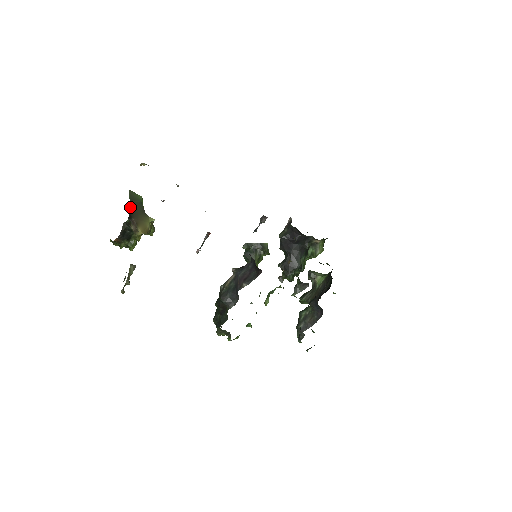
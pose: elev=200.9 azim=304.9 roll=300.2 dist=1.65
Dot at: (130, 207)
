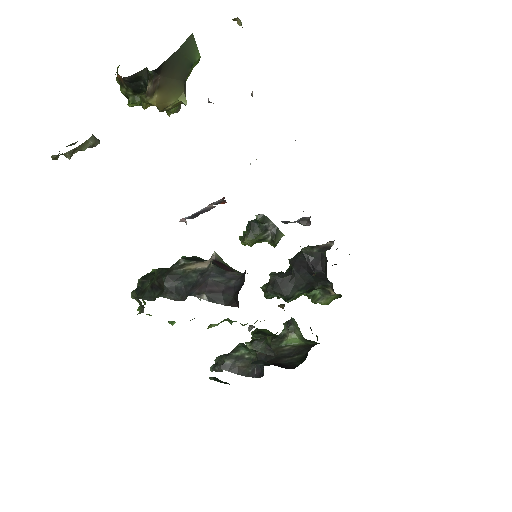
Dot at: (171, 58)
